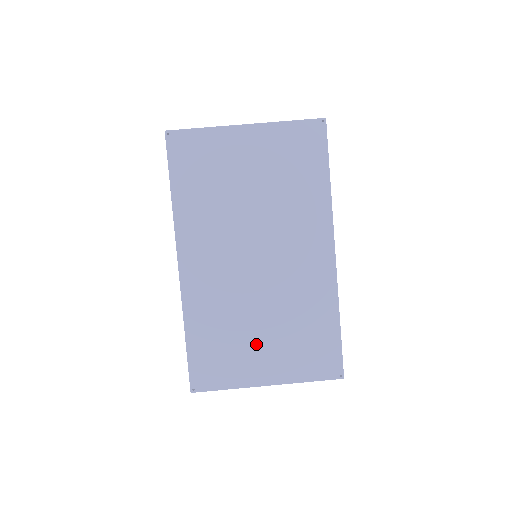
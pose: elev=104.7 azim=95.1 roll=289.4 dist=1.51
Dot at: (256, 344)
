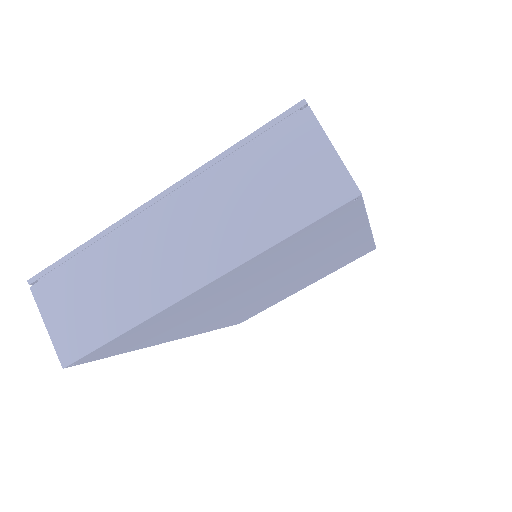
Dot at: (289, 292)
